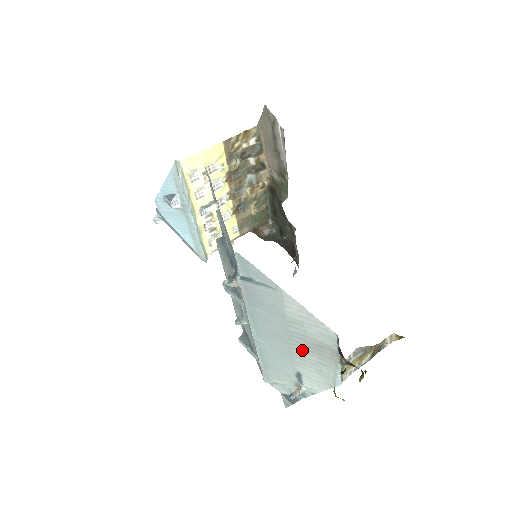
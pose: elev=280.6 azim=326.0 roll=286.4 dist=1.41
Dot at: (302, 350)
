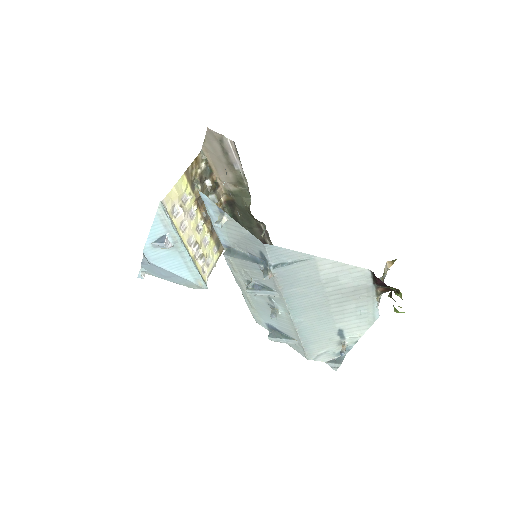
Dot at: (340, 305)
